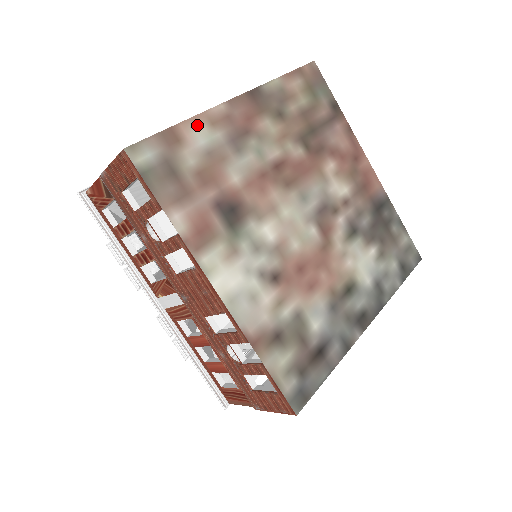
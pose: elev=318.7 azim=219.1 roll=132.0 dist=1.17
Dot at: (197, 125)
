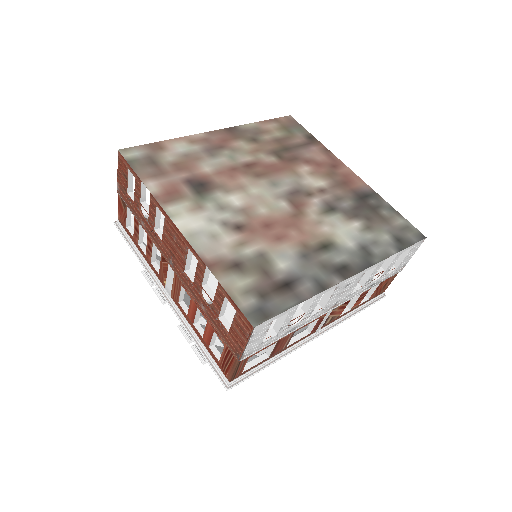
Dot at: (178, 142)
